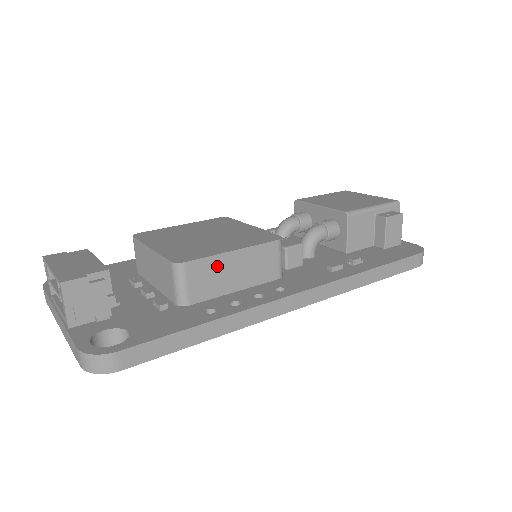
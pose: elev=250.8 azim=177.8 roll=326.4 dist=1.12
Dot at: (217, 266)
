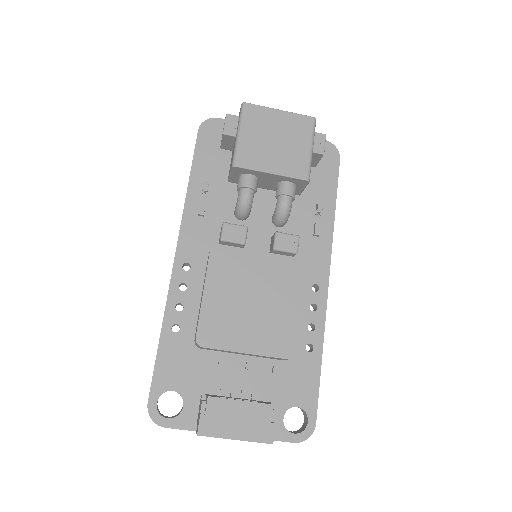
Dot at: occluded
